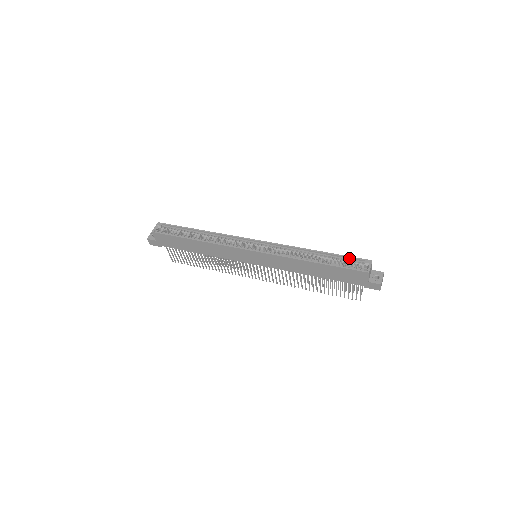
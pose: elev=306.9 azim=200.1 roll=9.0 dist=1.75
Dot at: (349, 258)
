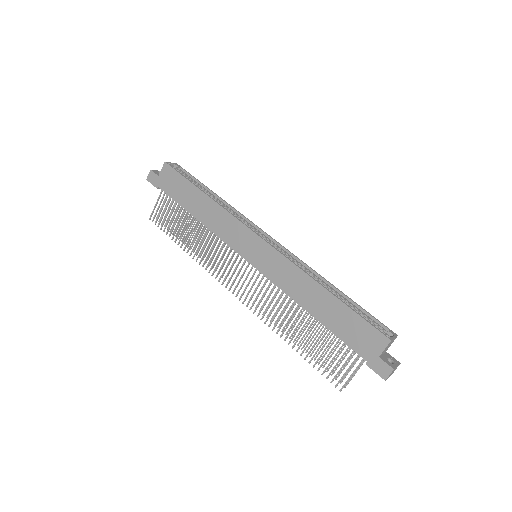
Dot at: (370, 316)
